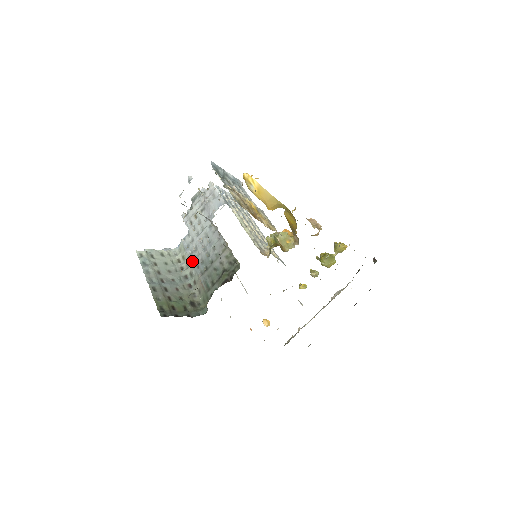
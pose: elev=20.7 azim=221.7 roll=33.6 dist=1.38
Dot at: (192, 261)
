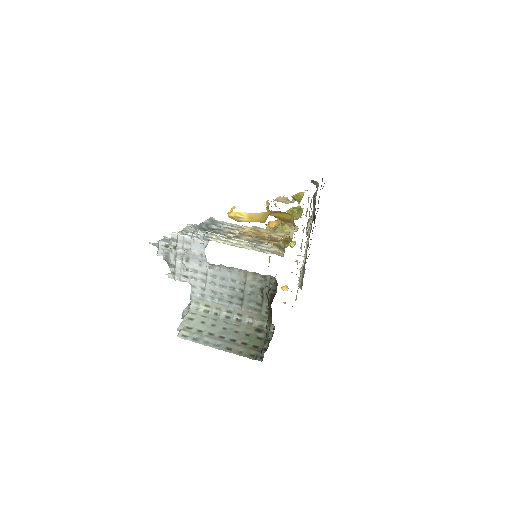
Dot at: (220, 303)
